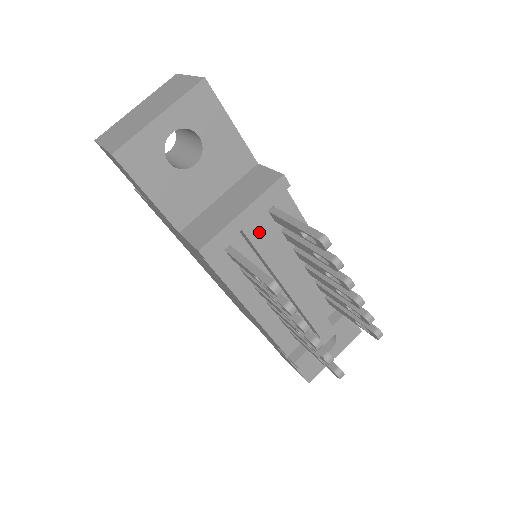
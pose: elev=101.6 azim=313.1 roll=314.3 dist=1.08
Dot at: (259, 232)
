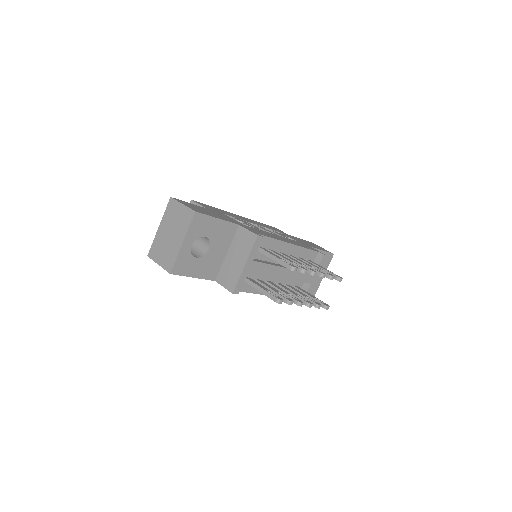
Dot at: (257, 266)
